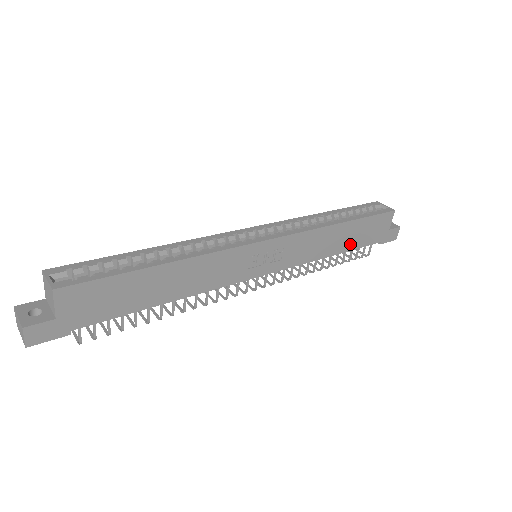
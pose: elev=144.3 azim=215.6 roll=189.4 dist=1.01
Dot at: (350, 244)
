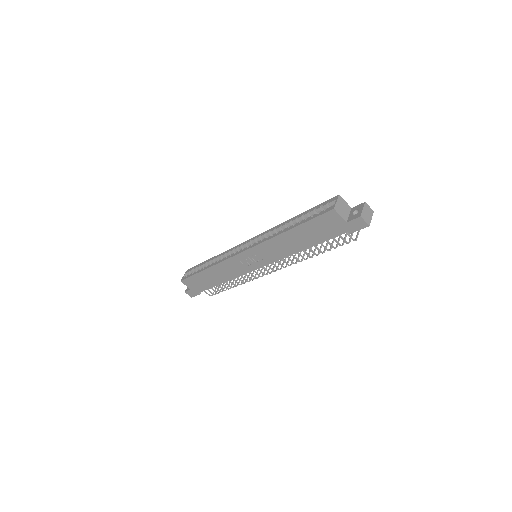
Dot at: (312, 241)
